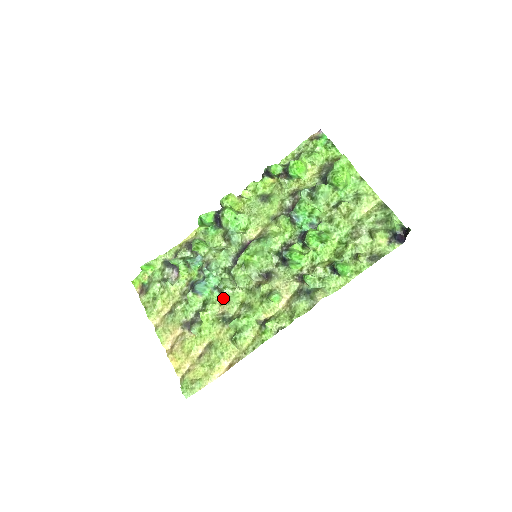
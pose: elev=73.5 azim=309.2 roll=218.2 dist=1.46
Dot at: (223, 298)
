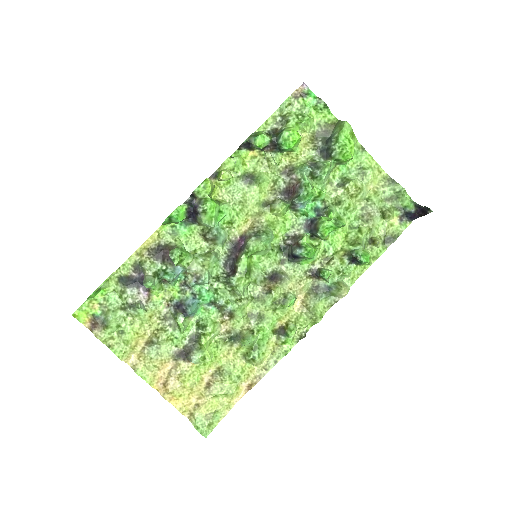
Dot at: (226, 314)
